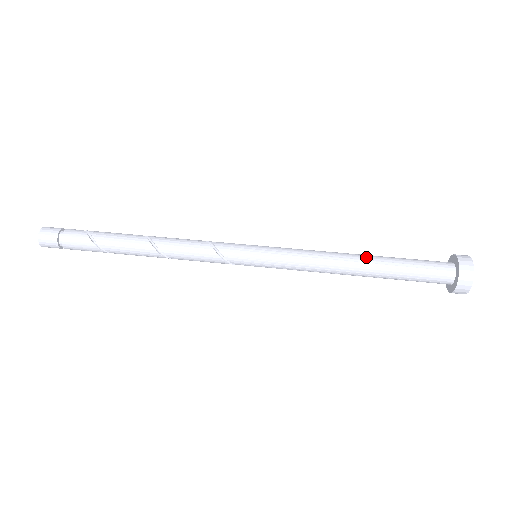
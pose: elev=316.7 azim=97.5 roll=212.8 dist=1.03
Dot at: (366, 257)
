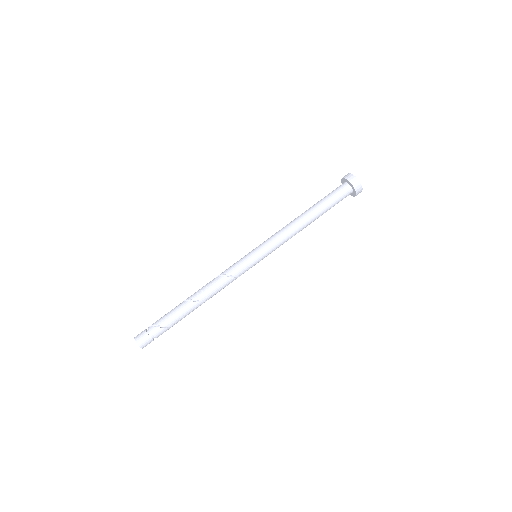
Dot at: (313, 220)
